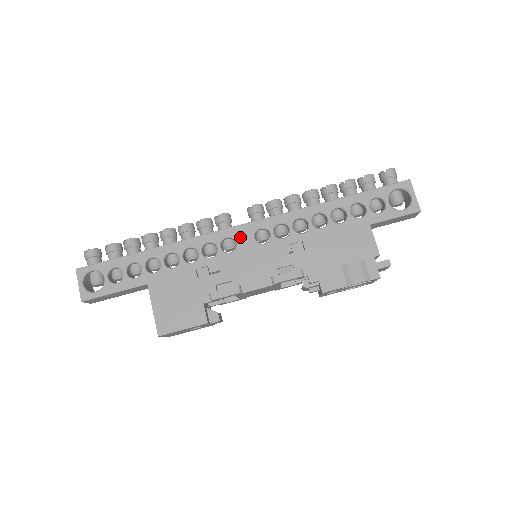
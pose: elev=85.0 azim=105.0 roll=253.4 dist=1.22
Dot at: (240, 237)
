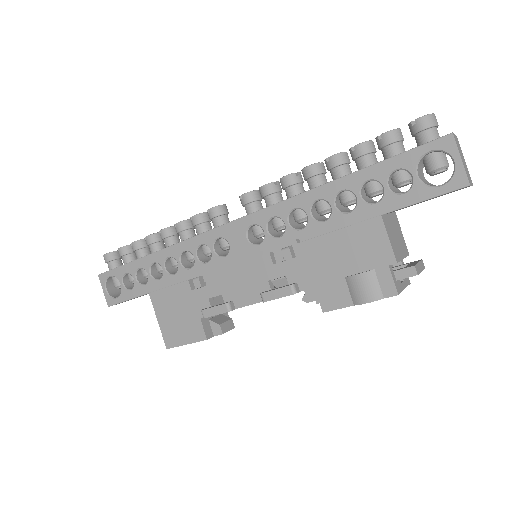
Dot at: (232, 237)
